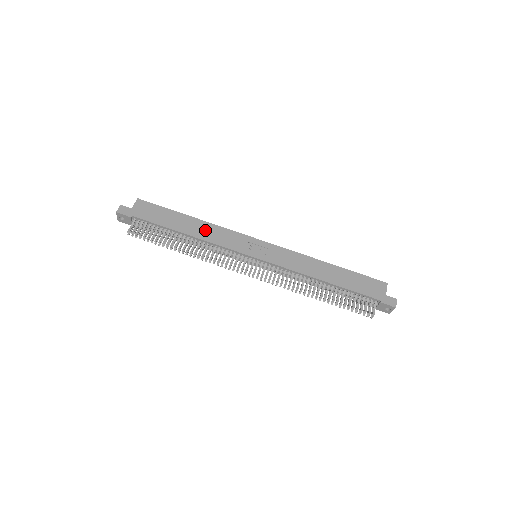
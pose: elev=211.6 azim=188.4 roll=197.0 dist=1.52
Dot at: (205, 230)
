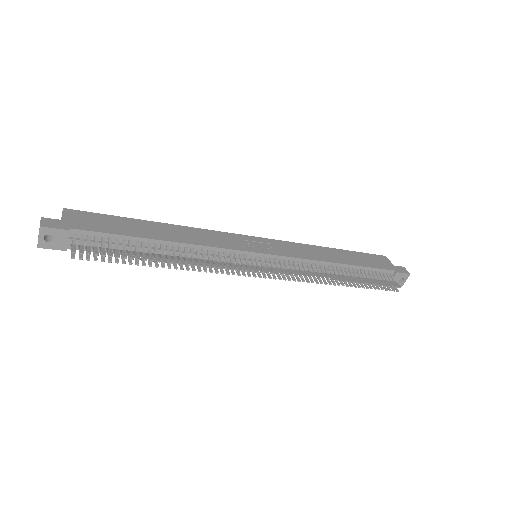
Dot at: (184, 234)
